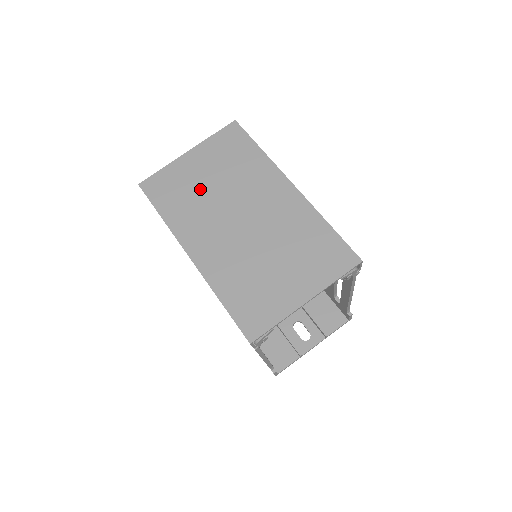
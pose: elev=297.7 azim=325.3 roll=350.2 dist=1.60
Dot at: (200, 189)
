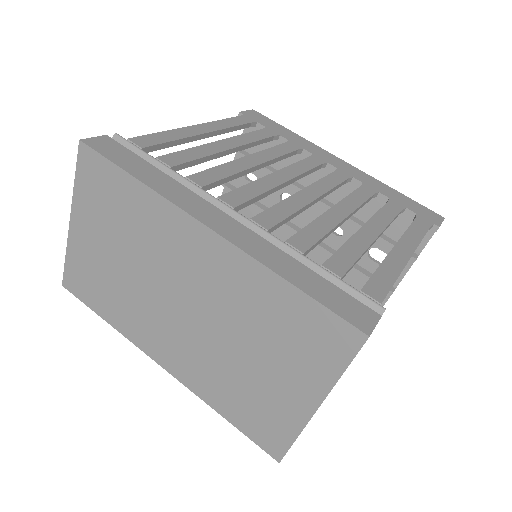
Dot at: (115, 273)
